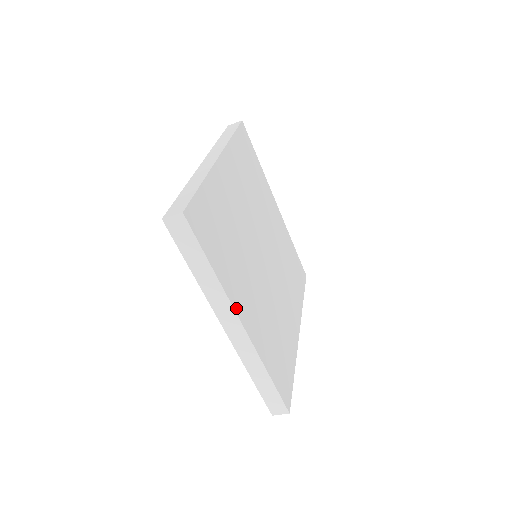
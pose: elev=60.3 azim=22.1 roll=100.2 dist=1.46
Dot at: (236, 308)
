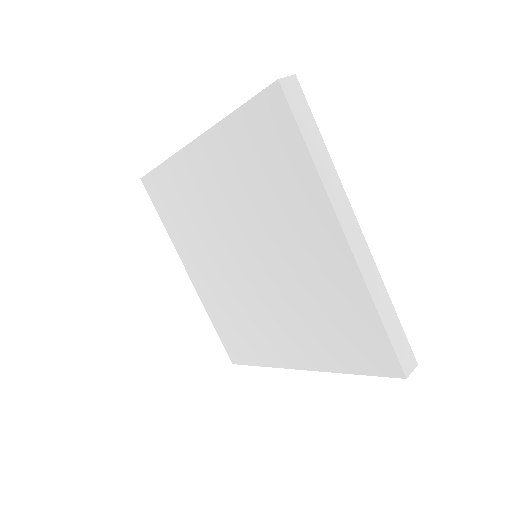
Dot at: (346, 206)
